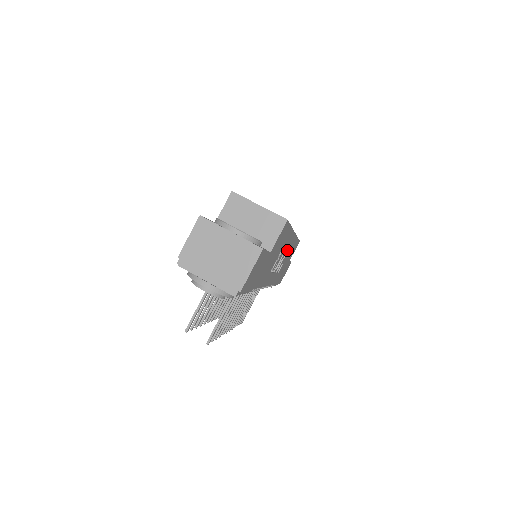
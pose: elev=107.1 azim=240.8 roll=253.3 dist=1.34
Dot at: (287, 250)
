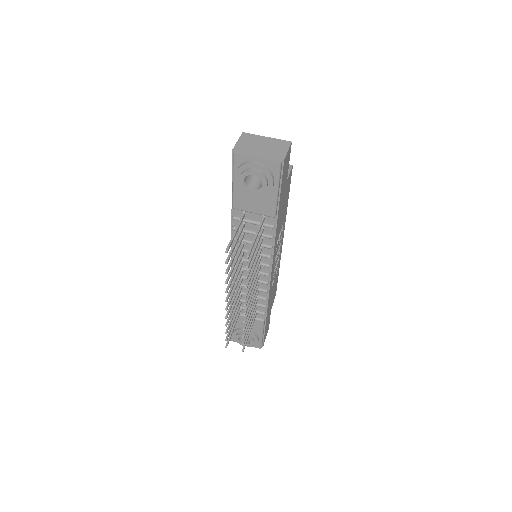
Dot at: (277, 261)
